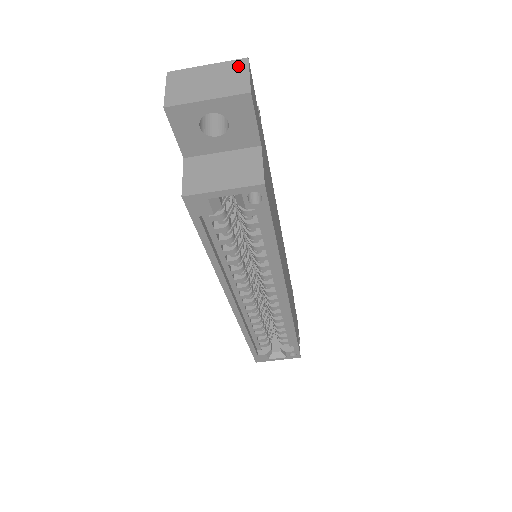
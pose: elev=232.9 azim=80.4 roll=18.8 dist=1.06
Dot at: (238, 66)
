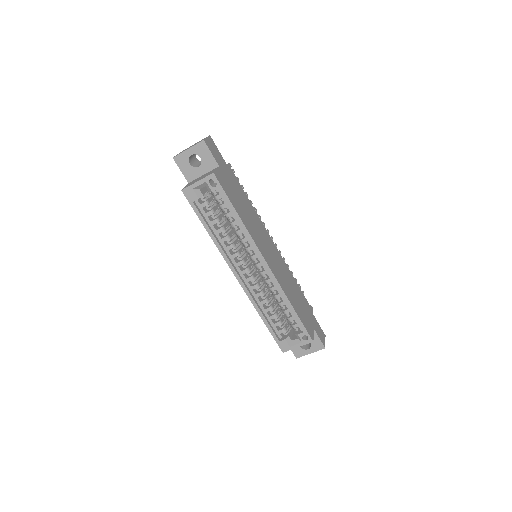
Dot at: occluded
